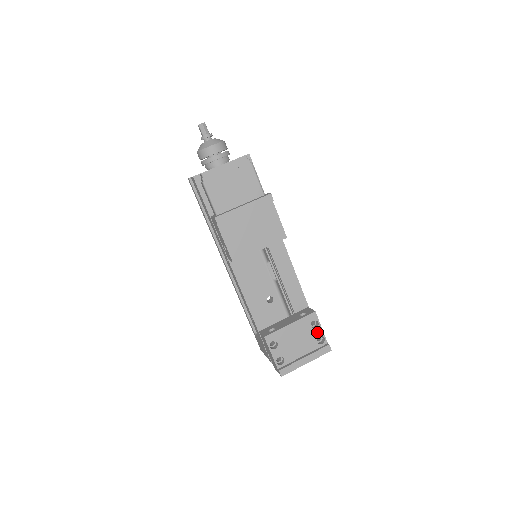
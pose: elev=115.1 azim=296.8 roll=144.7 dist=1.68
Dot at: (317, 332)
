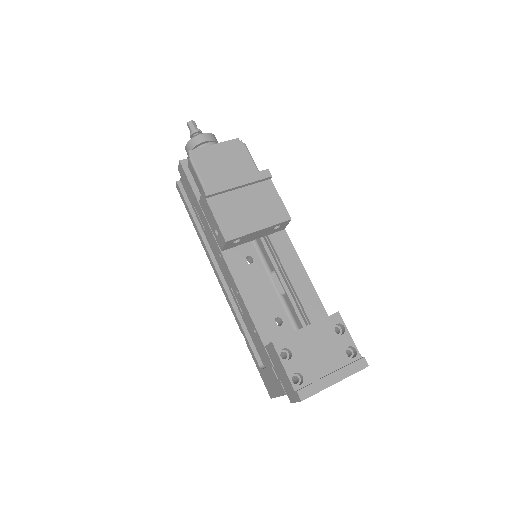
Dot at: (344, 340)
